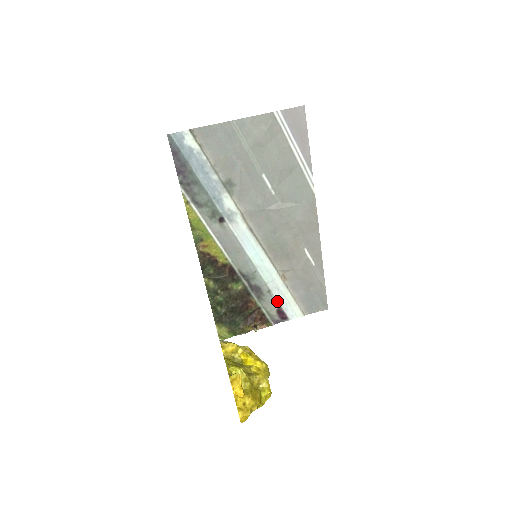
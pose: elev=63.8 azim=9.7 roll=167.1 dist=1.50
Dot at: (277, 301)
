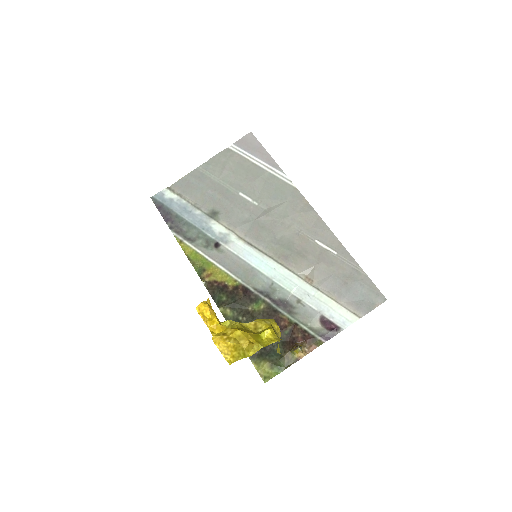
Dot at: (314, 310)
